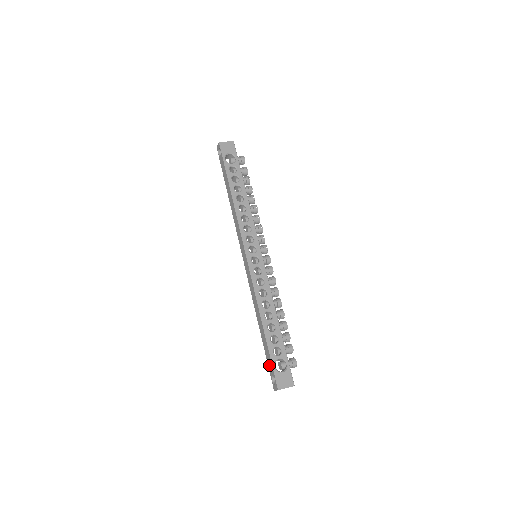
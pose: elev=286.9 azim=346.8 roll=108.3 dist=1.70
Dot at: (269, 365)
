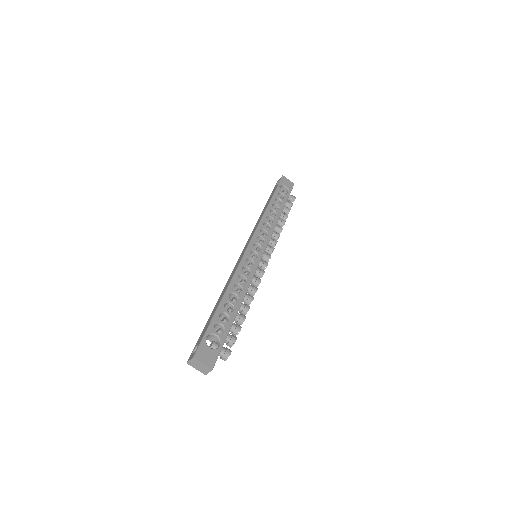
Dot at: (201, 336)
